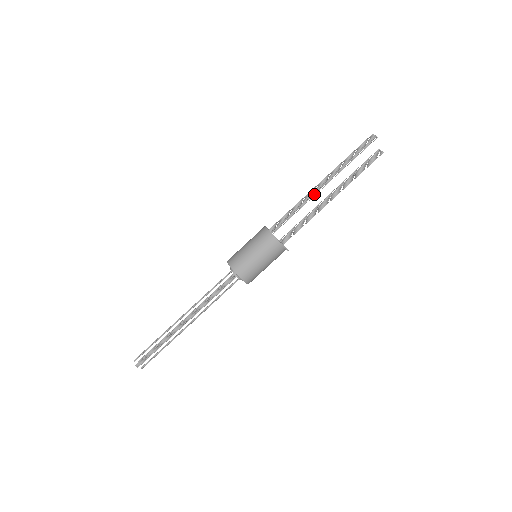
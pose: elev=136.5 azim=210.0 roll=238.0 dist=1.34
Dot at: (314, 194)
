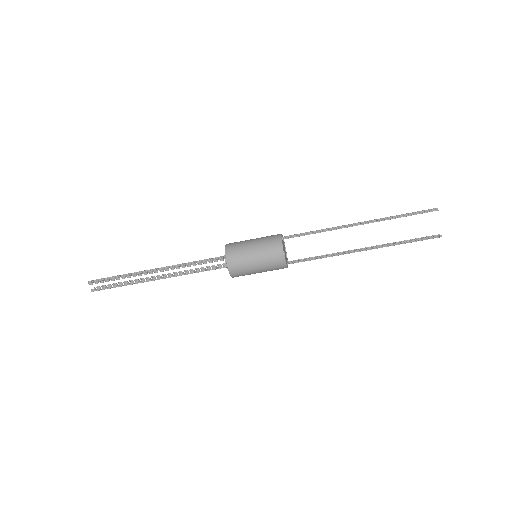
Dot at: (344, 227)
